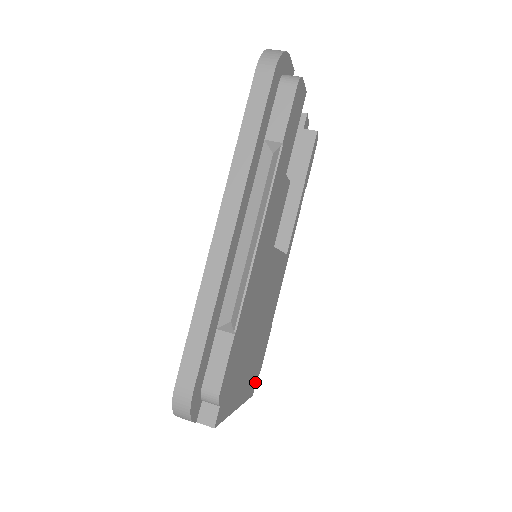
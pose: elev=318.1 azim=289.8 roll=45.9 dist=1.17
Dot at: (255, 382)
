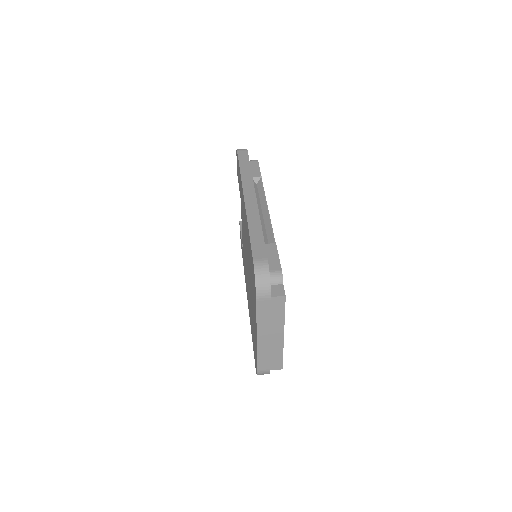
Dot at: occluded
